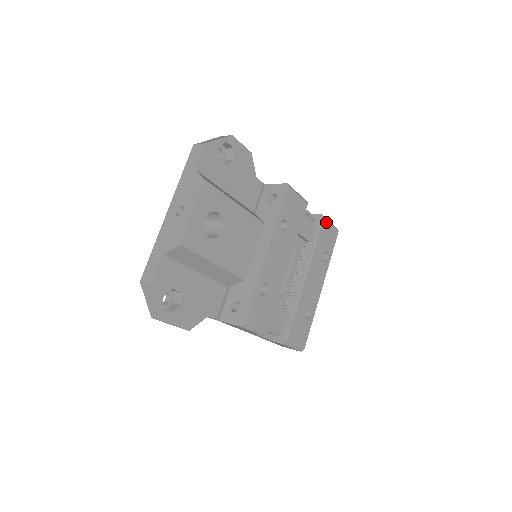
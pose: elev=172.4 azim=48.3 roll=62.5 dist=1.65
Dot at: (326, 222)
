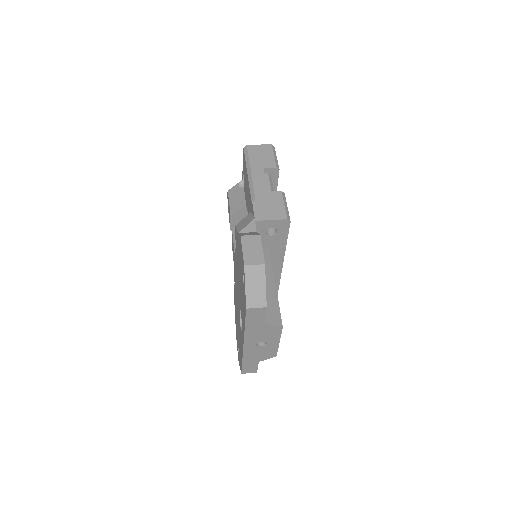
Dot at: (278, 166)
